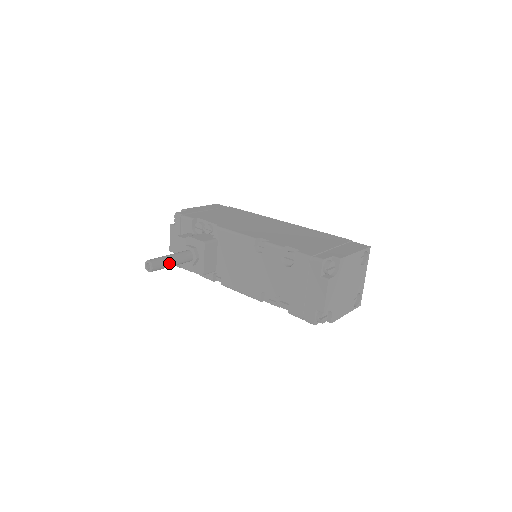
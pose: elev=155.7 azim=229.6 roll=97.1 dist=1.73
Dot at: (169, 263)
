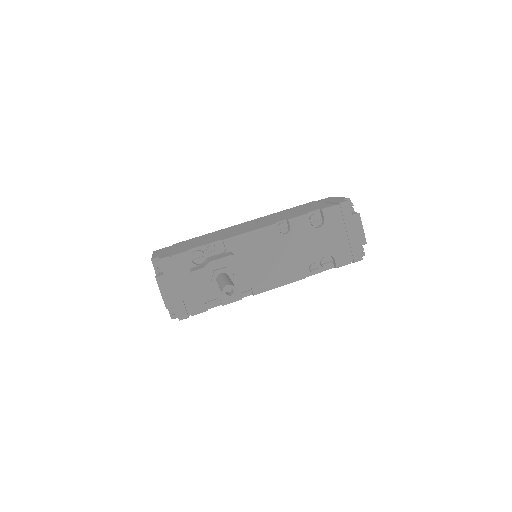
Dot at: occluded
